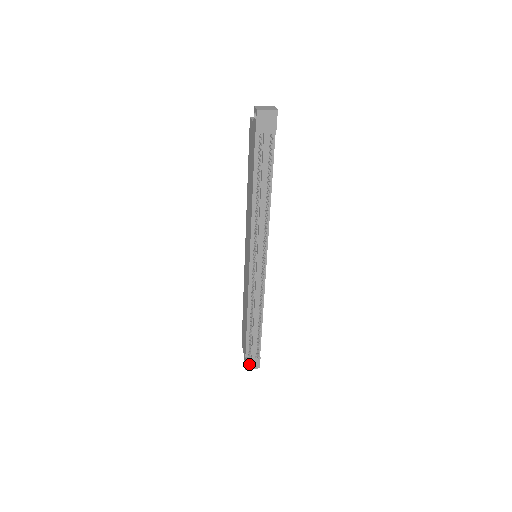
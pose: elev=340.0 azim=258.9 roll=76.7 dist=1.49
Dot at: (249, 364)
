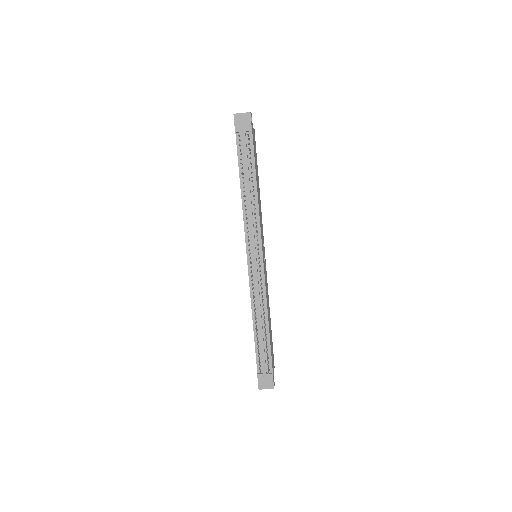
Dot at: (262, 382)
